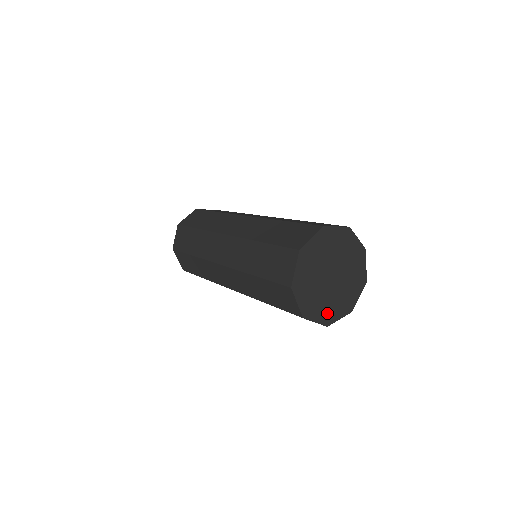
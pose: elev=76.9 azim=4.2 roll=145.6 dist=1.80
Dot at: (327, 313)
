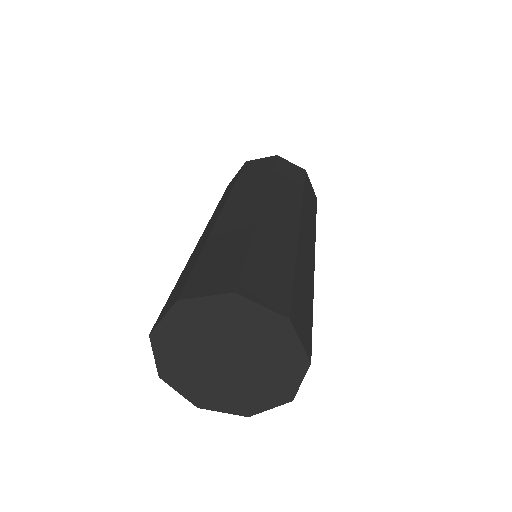
Dot at: (176, 370)
